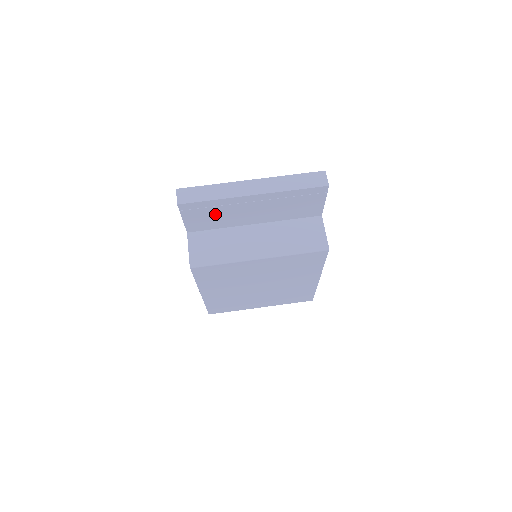
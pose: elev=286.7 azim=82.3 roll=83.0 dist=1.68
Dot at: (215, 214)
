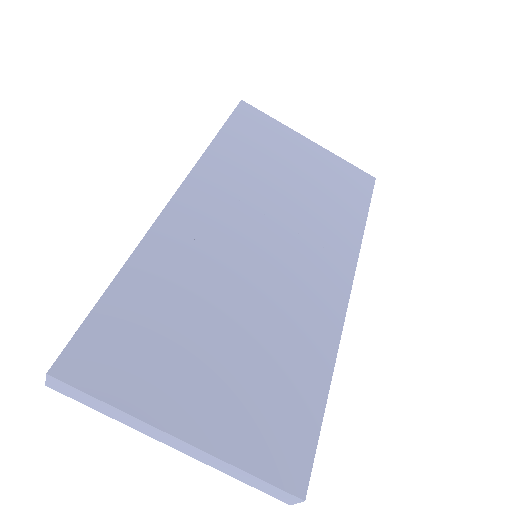
Dot at: occluded
